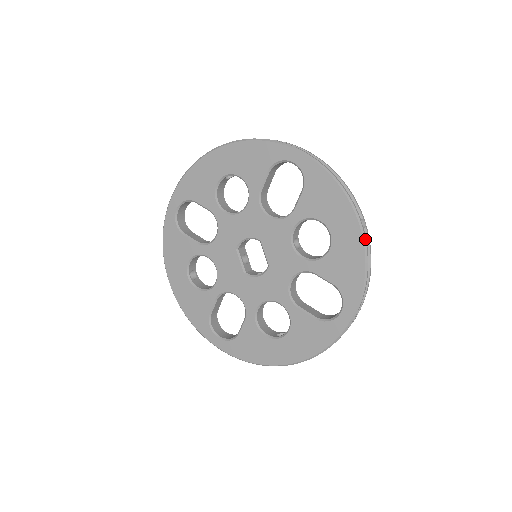
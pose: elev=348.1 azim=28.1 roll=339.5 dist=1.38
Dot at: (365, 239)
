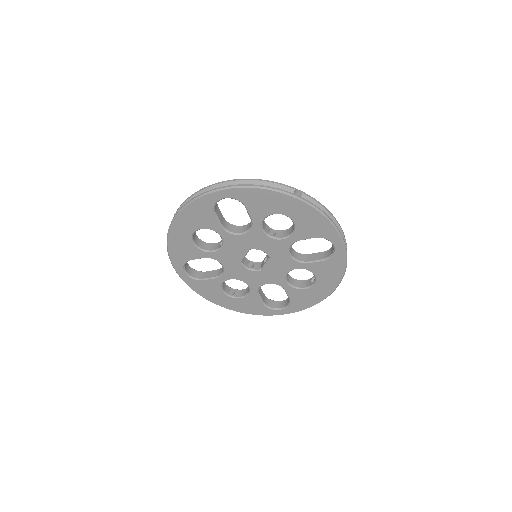
Dot at: occluded
